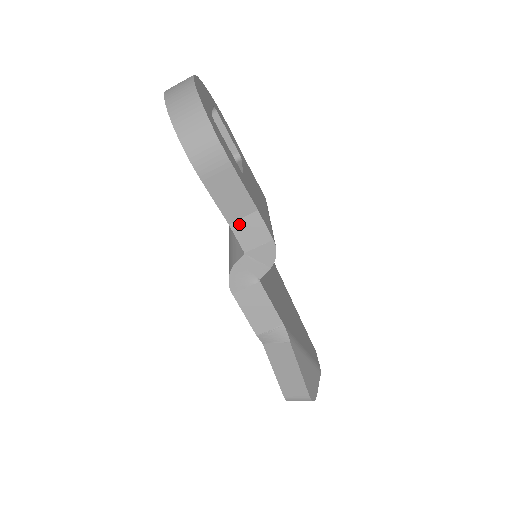
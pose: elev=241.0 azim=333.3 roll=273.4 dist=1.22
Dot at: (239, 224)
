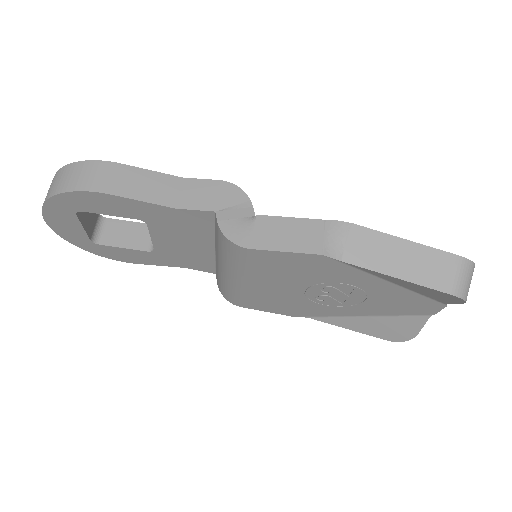
Dot at: (183, 200)
